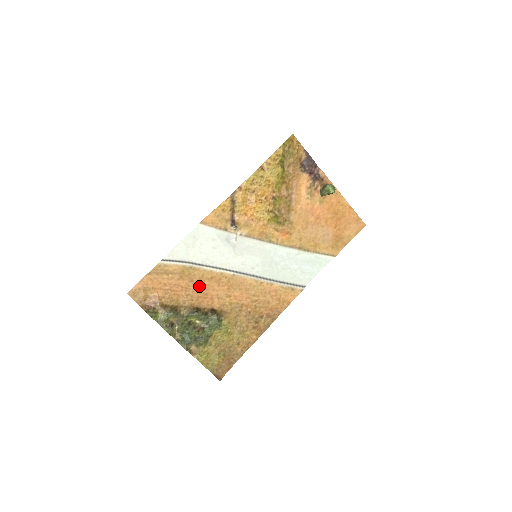
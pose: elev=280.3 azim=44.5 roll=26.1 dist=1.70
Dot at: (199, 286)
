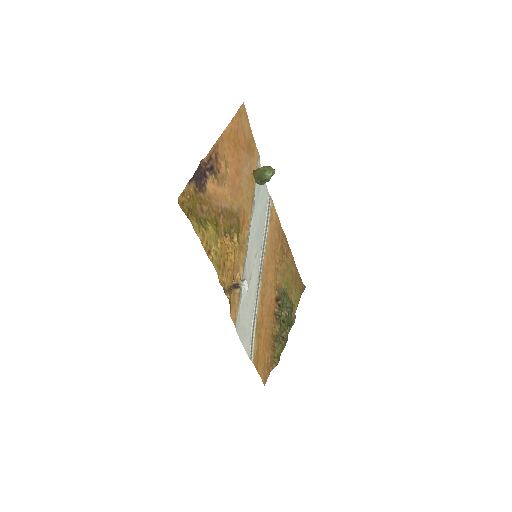
Dot at: (265, 316)
